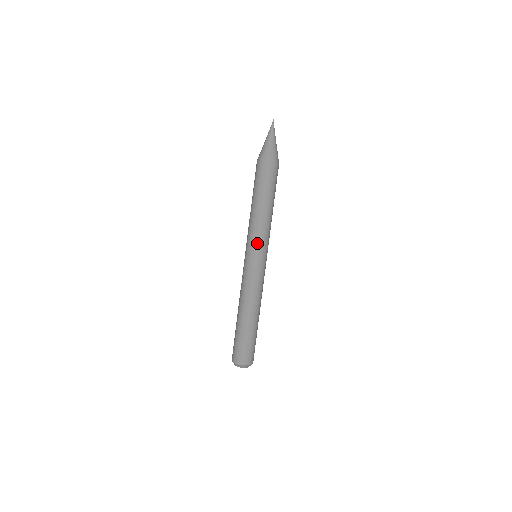
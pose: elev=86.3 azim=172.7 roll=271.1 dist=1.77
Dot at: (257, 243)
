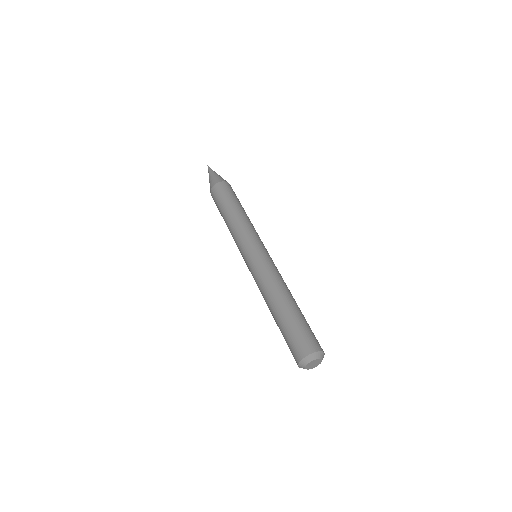
Dot at: (245, 240)
